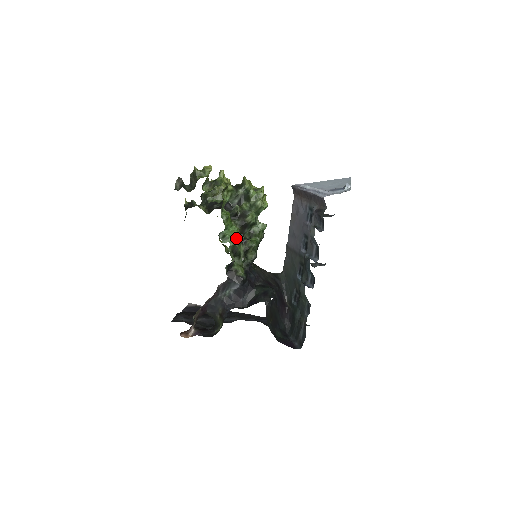
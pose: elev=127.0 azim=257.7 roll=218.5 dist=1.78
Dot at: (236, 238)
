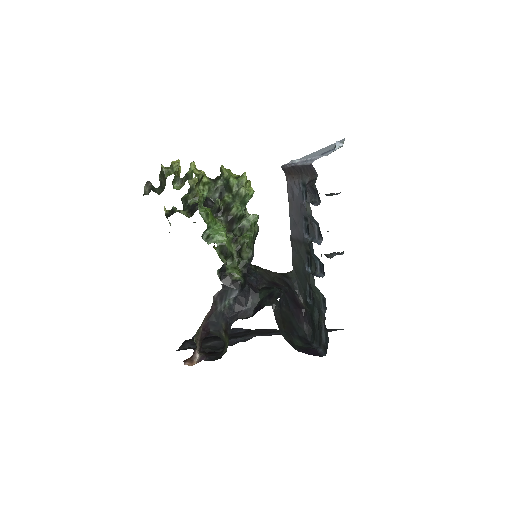
Dot at: (222, 236)
